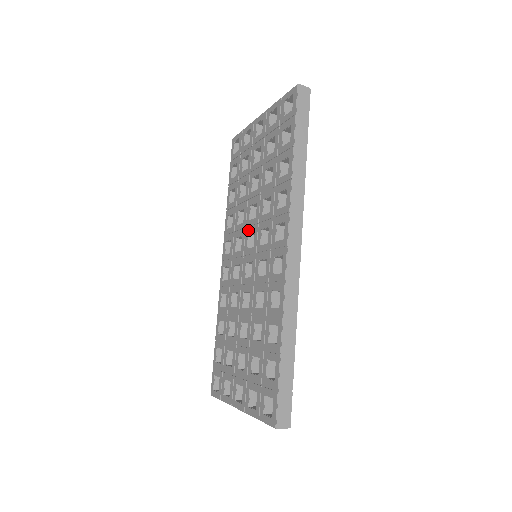
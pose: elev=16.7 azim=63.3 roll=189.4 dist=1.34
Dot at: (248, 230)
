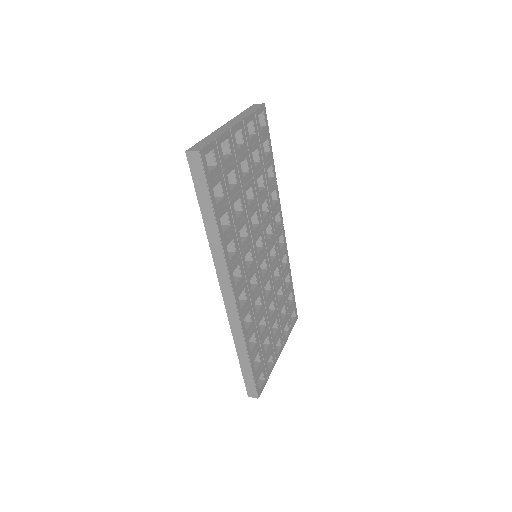
Dot at: occluded
